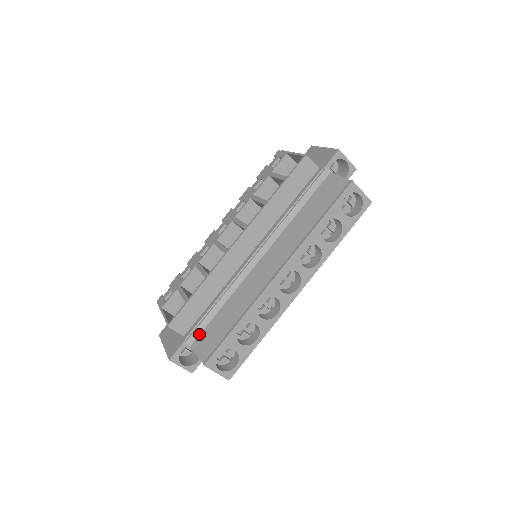
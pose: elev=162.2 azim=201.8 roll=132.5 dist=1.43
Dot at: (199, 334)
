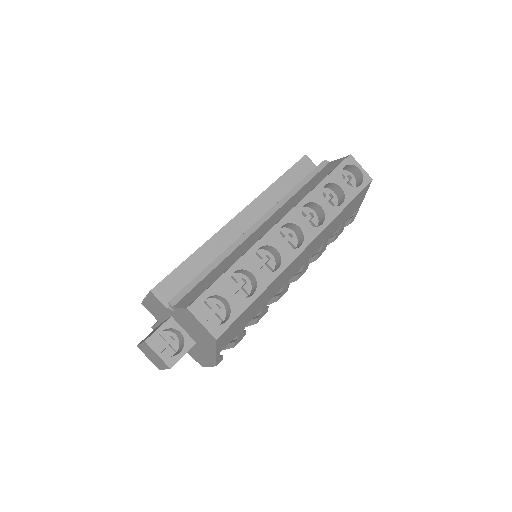
Dot at: (185, 294)
